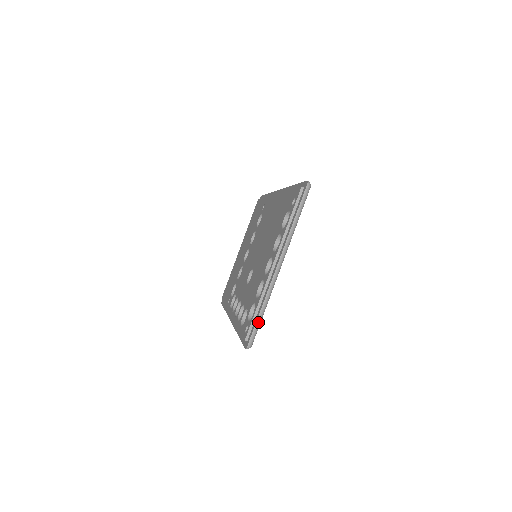
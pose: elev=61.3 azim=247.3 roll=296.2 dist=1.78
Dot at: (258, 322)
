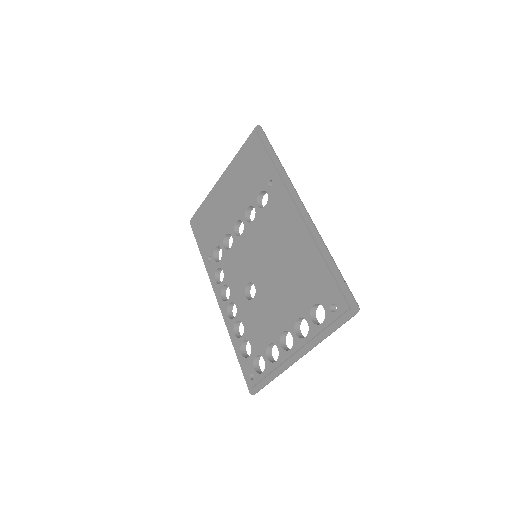
Dot at: (267, 384)
